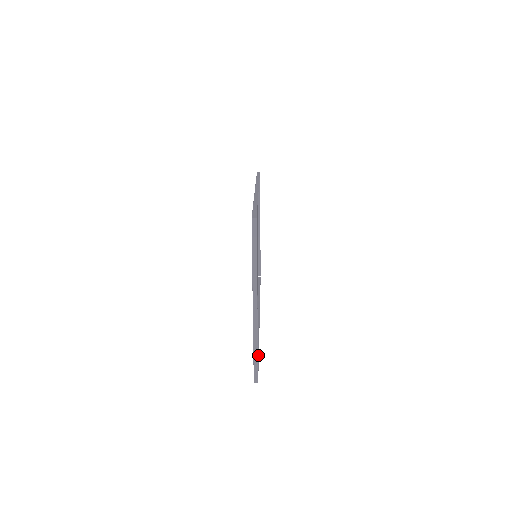
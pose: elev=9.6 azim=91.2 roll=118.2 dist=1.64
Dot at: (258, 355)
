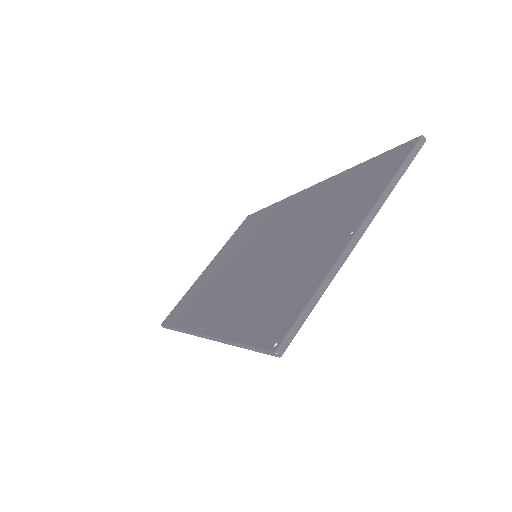
Dot at: (243, 346)
